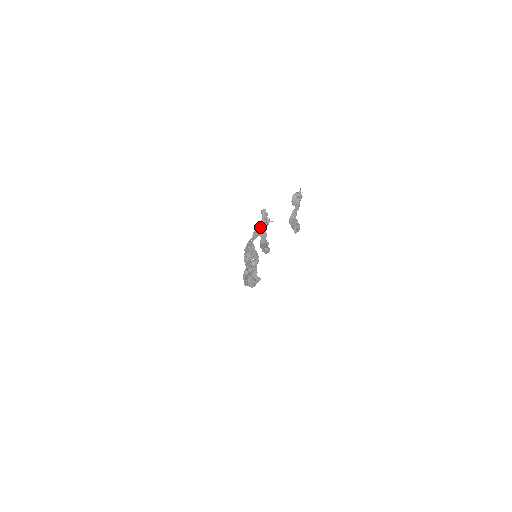
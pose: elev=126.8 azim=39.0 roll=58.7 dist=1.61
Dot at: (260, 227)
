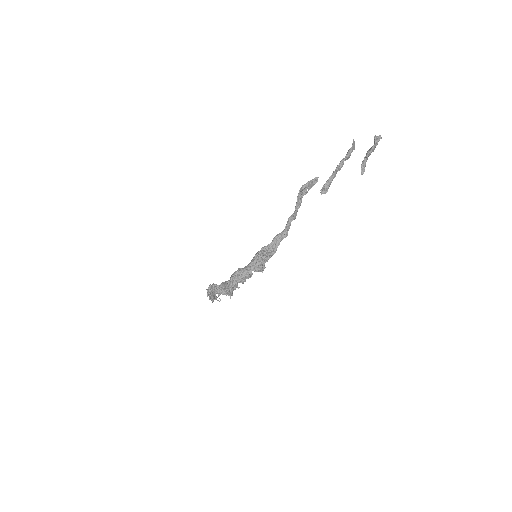
Dot at: occluded
